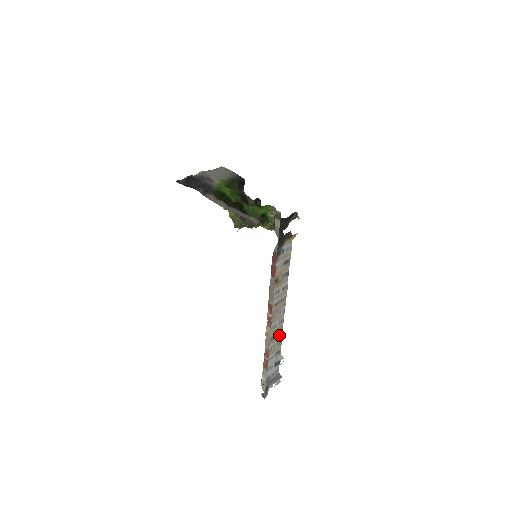
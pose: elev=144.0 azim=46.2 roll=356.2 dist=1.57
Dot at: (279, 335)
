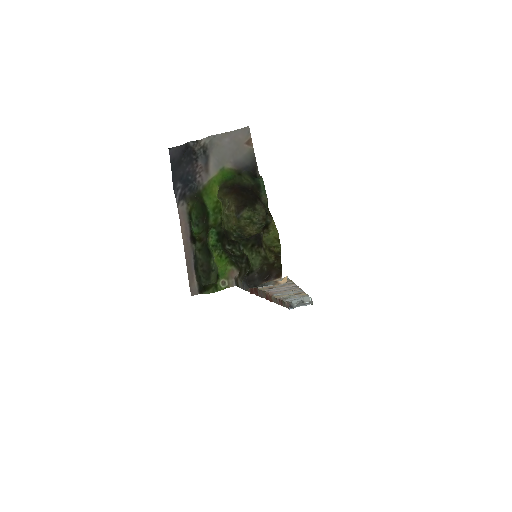
Dot at: (300, 294)
